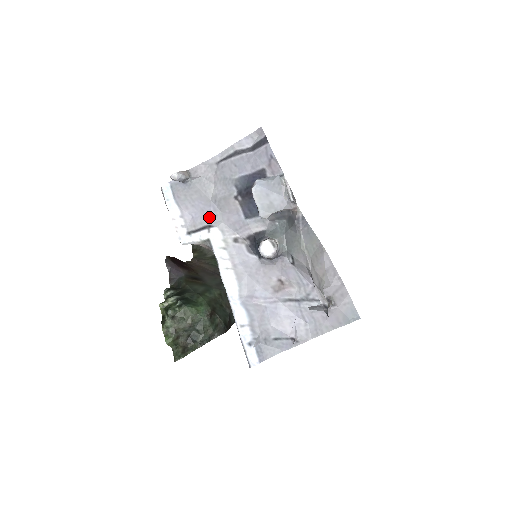
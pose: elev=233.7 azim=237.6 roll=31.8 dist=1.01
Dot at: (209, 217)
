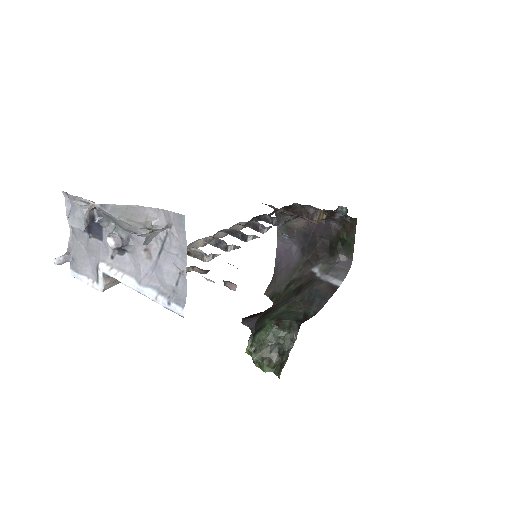
Dot at: (95, 262)
